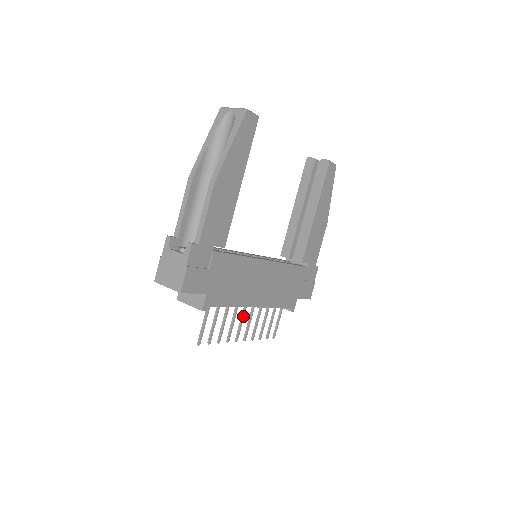
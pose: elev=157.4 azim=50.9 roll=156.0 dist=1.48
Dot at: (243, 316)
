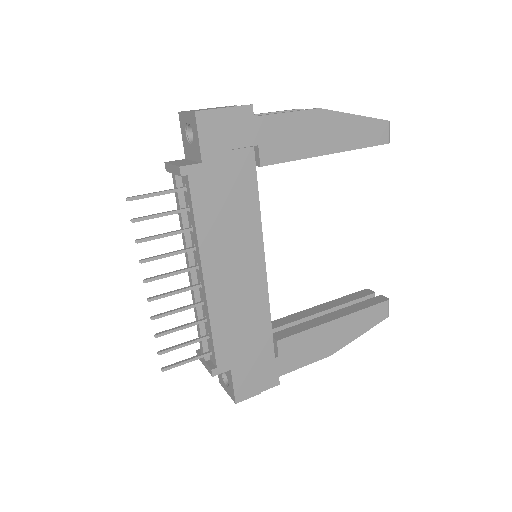
Dot at: (183, 270)
